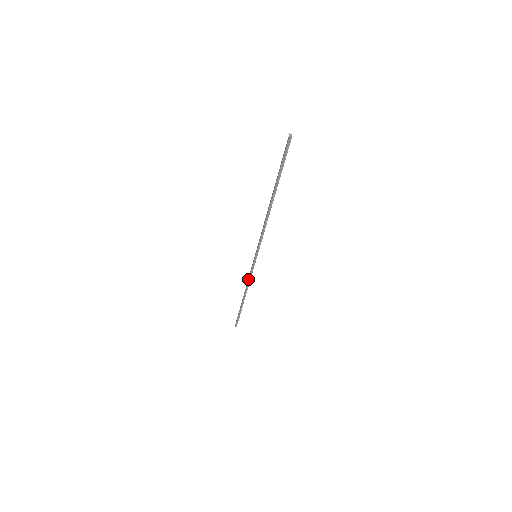
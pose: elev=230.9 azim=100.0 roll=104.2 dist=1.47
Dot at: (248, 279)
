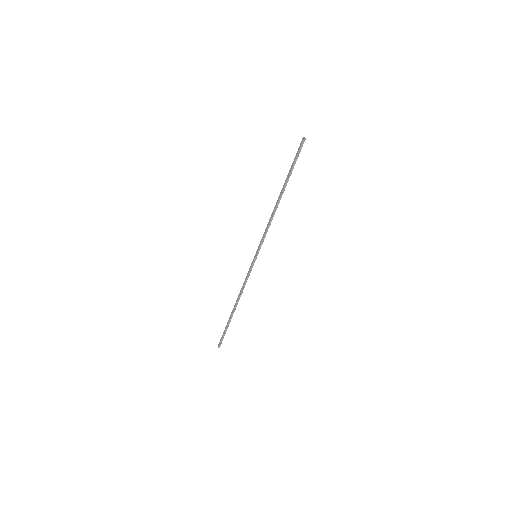
Dot at: (244, 284)
